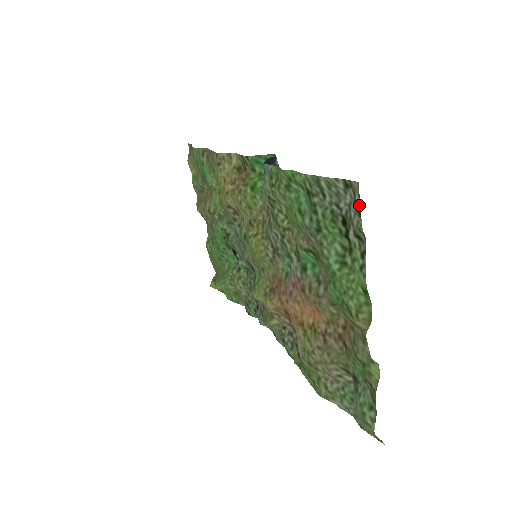
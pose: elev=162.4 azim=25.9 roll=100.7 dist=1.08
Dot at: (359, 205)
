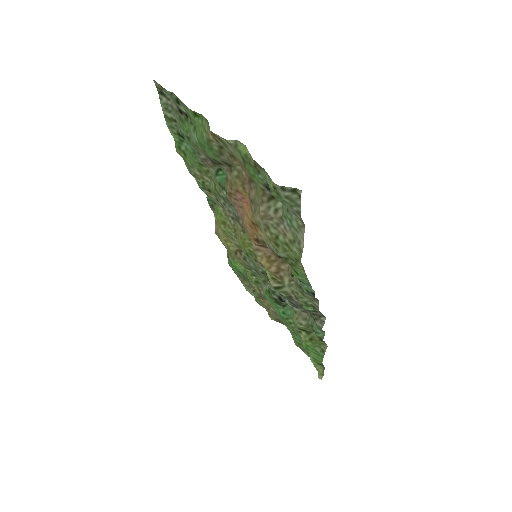
Dot at: (160, 86)
